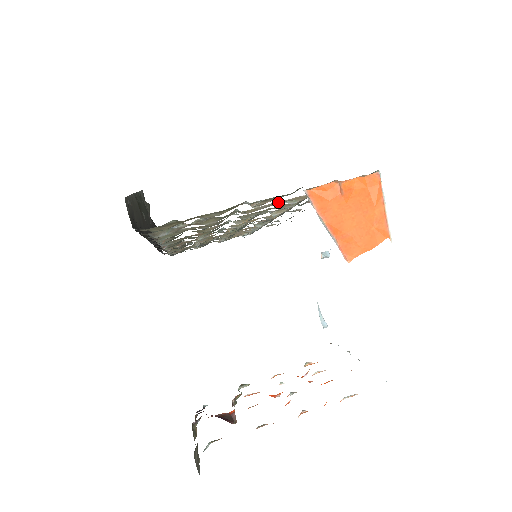
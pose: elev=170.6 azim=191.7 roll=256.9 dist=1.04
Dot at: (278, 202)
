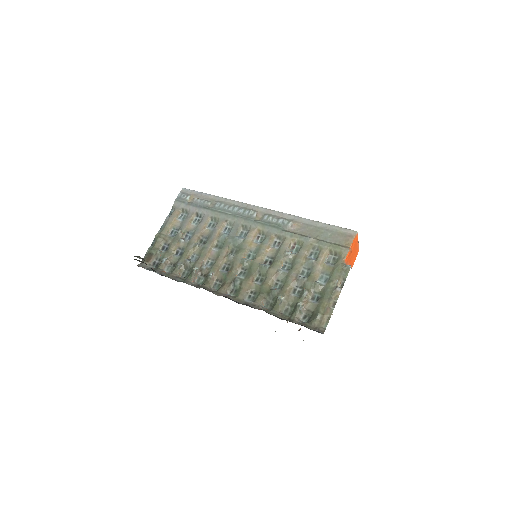
Dot at: (321, 264)
